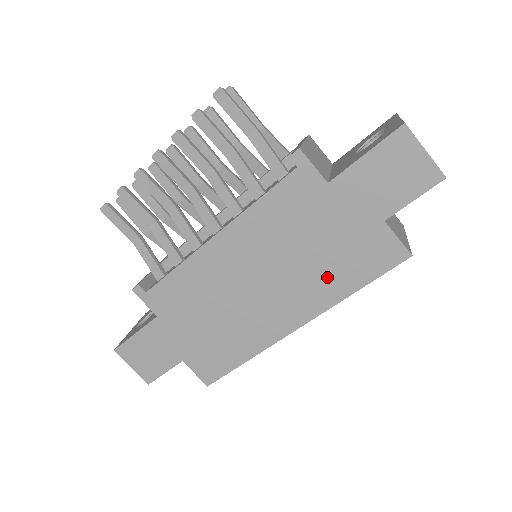
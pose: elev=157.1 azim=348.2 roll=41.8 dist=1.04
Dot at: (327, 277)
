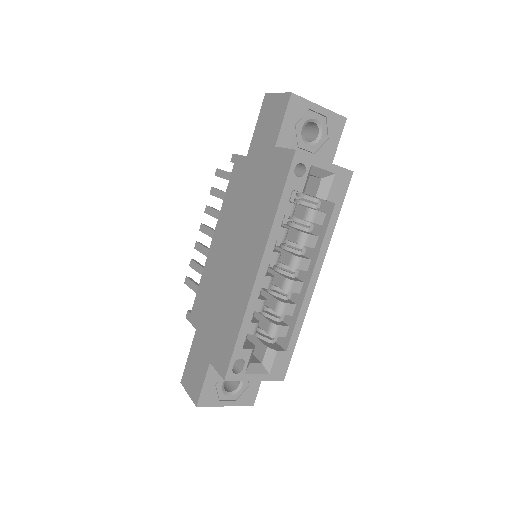
Dot at: (262, 212)
